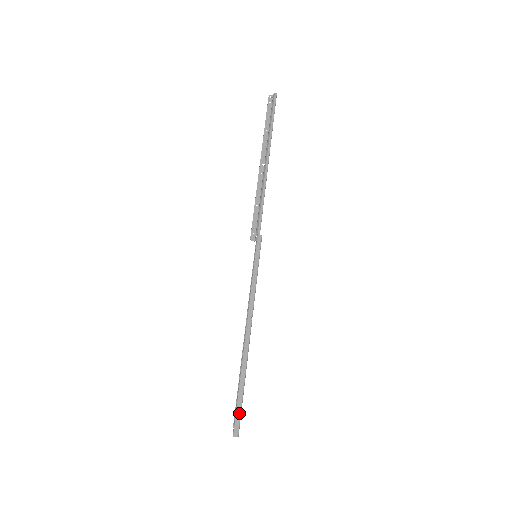
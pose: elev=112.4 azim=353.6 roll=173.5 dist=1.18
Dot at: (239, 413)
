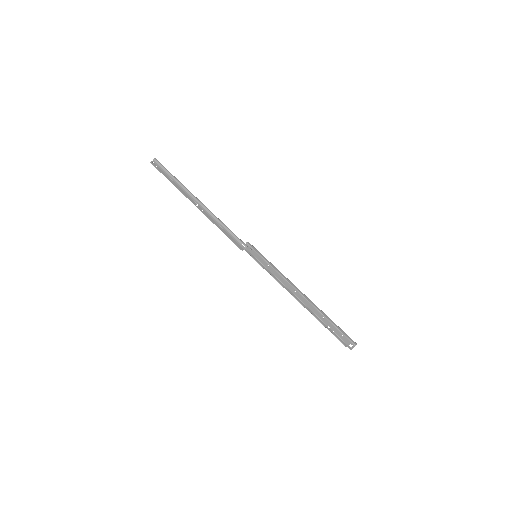
Dot at: (345, 333)
